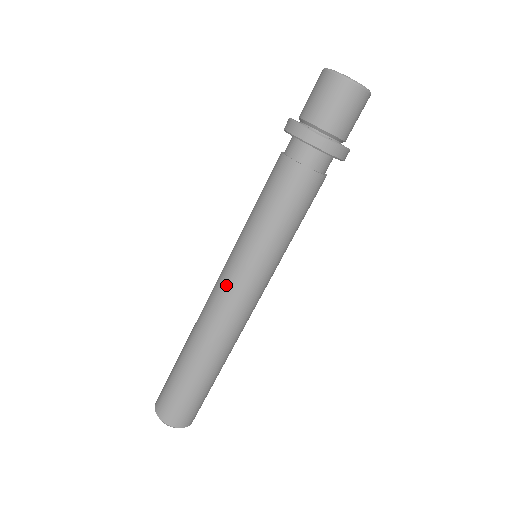
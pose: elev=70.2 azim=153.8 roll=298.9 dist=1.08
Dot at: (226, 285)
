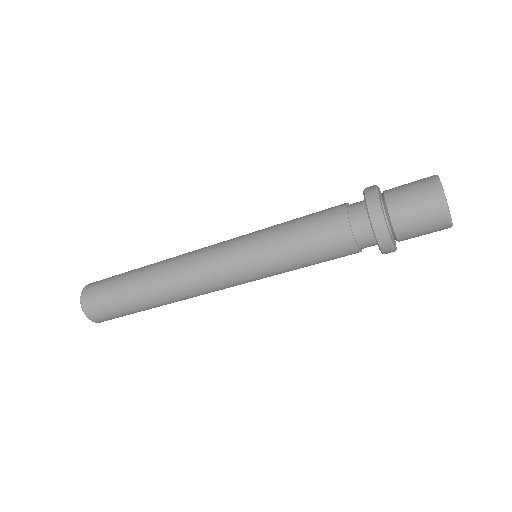
Dot at: (214, 255)
